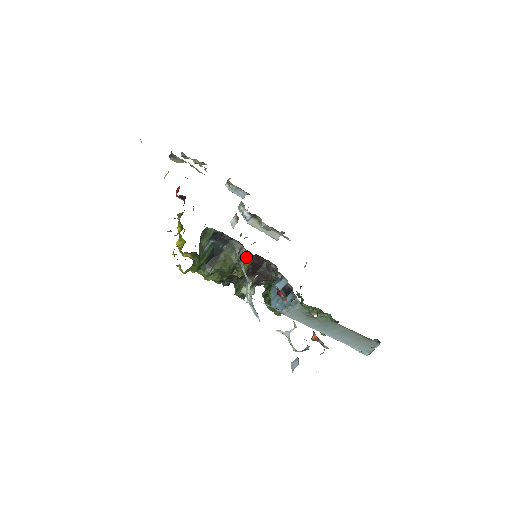
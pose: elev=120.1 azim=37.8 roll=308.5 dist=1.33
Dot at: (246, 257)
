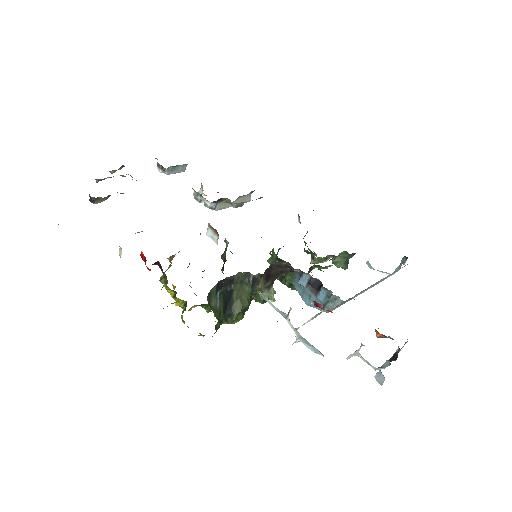
Dot at: (258, 280)
